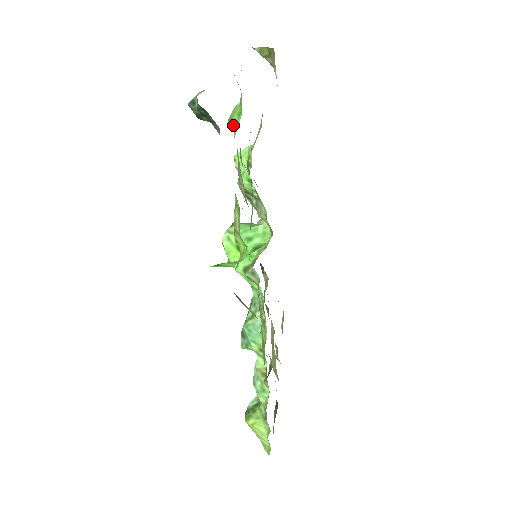
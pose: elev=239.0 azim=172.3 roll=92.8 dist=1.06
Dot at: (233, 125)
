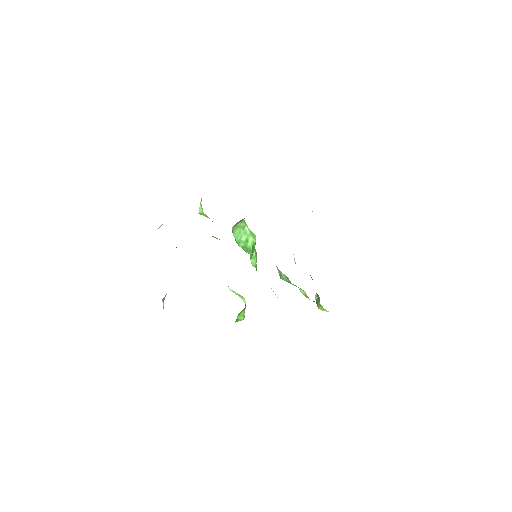
Dot at: occluded
